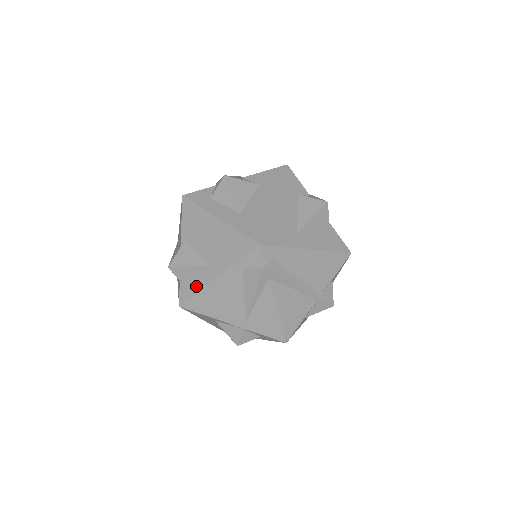
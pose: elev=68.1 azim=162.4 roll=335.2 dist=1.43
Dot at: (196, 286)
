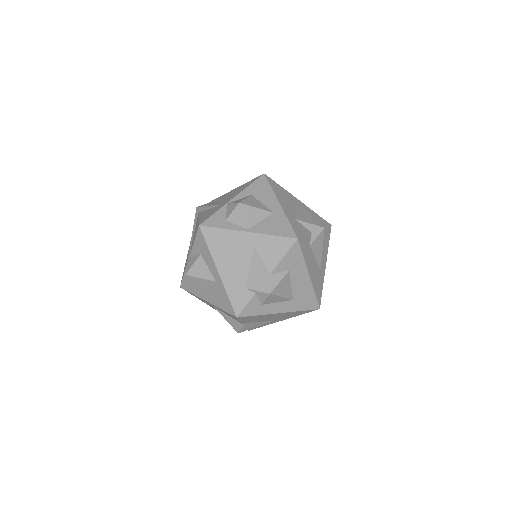
Dot at: occluded
